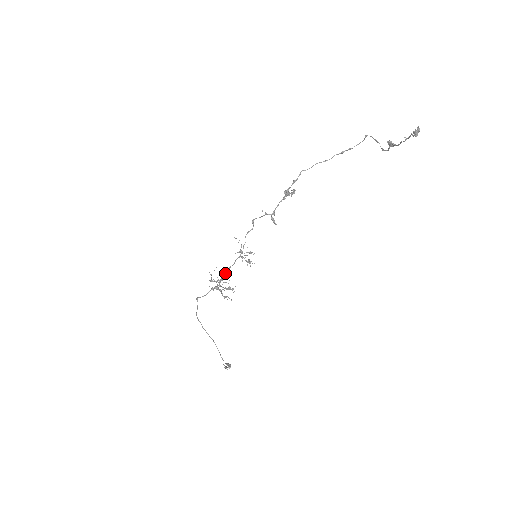
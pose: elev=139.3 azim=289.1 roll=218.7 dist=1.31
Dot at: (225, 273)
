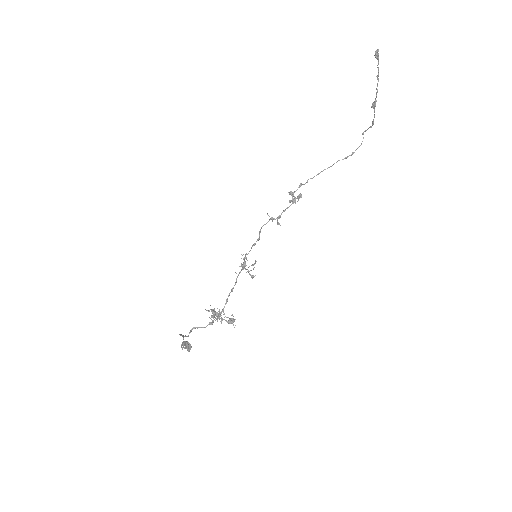
Dot at: (227, 299)
